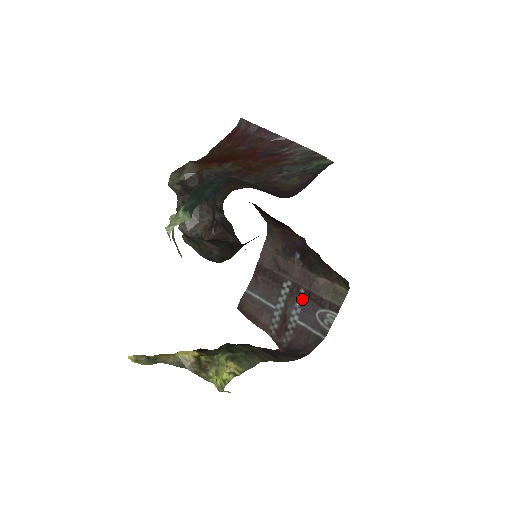
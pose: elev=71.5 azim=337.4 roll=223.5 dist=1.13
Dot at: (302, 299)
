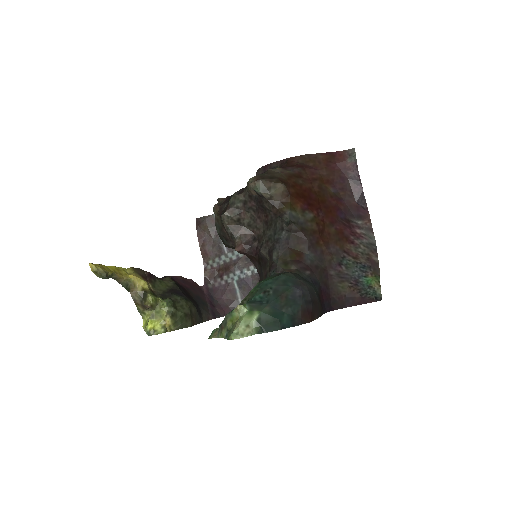
Dot at: (253, 271)
